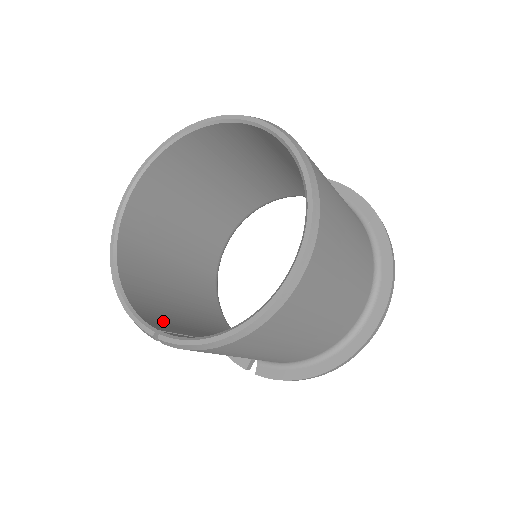
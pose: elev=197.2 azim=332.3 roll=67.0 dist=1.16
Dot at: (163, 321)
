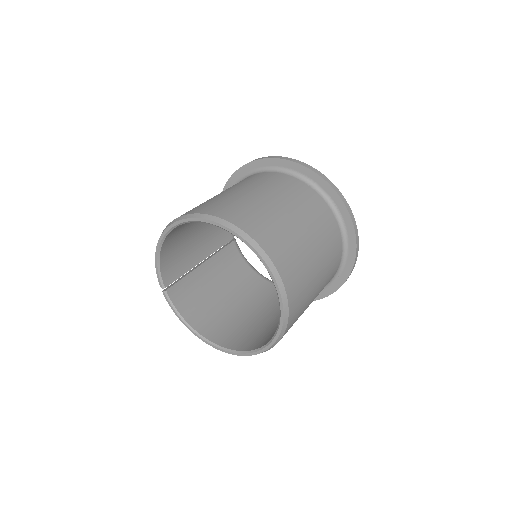
Dot at: (175, 263)
